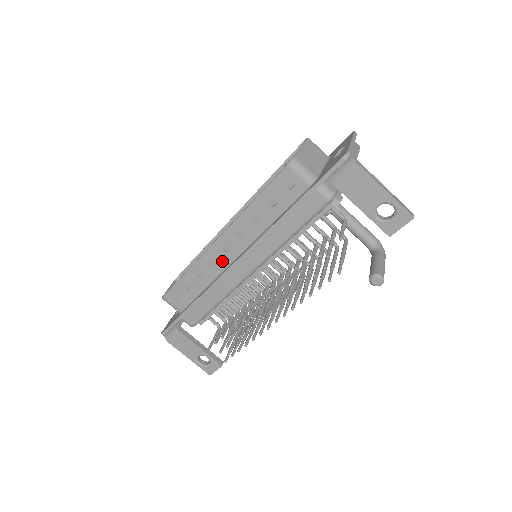
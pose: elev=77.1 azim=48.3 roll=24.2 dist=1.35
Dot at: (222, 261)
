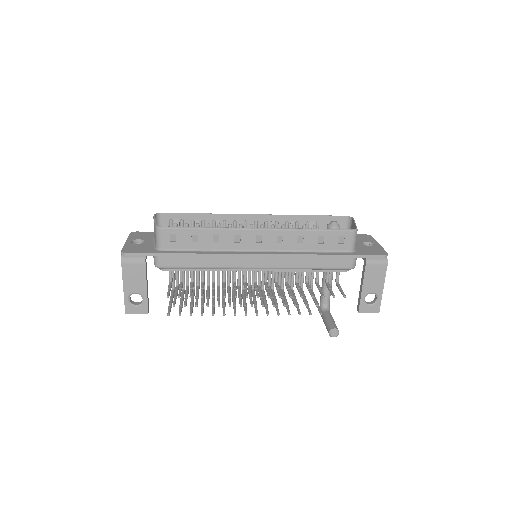
Dot at: (245, 244)
